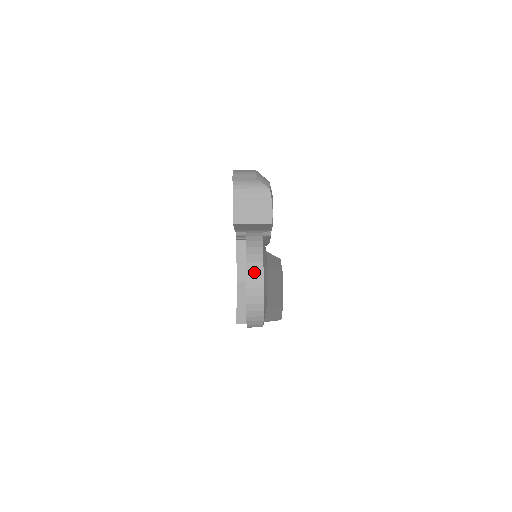
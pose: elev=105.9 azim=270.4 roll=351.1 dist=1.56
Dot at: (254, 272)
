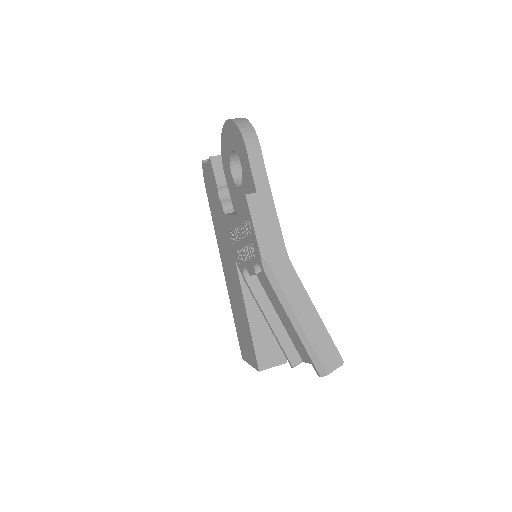
Dot at: occluded
